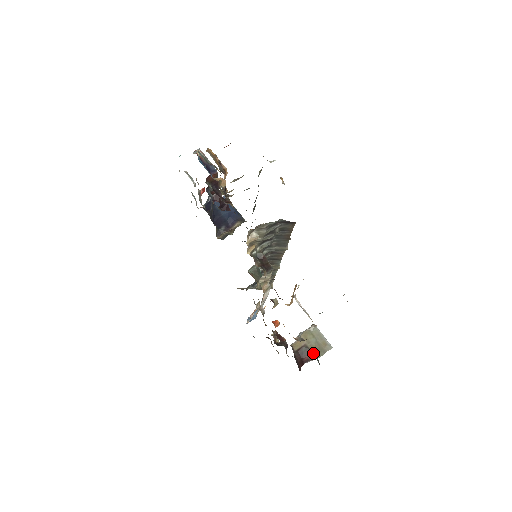
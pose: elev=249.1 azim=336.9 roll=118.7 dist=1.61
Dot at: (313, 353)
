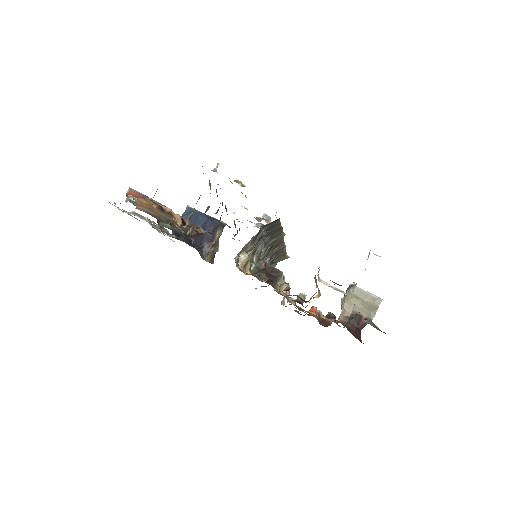
Dot at: (366, 321)
